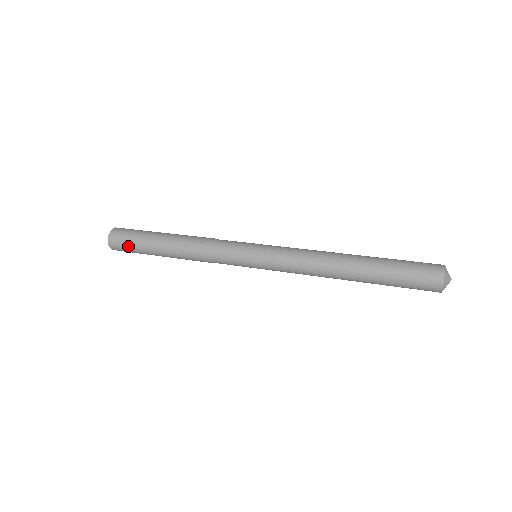
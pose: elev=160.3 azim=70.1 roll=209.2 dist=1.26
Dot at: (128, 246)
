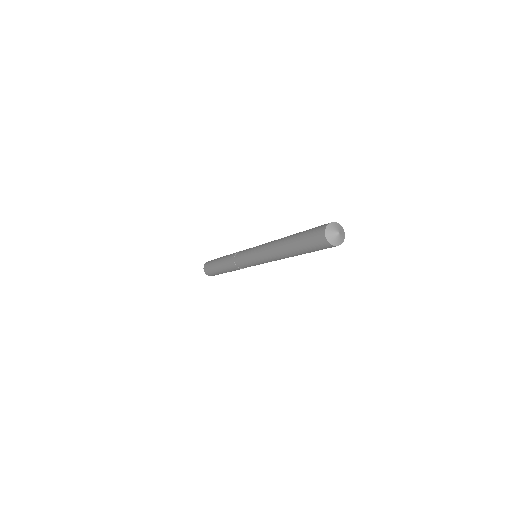
Dot at: (210, 270)
